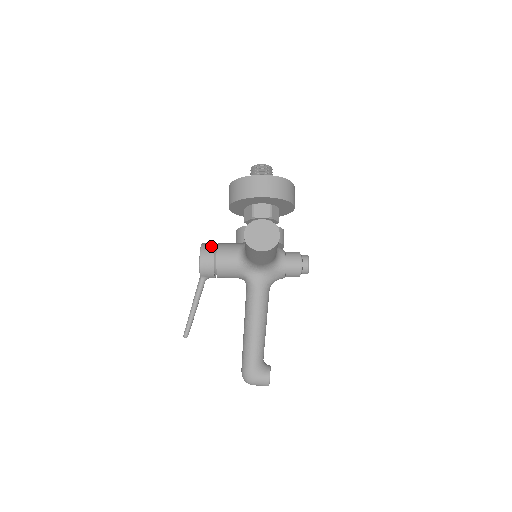
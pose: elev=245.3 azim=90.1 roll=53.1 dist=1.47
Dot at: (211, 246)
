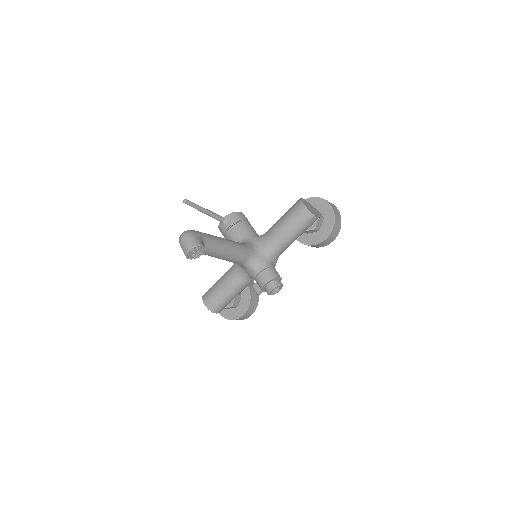
Dot at: (249, 222)
